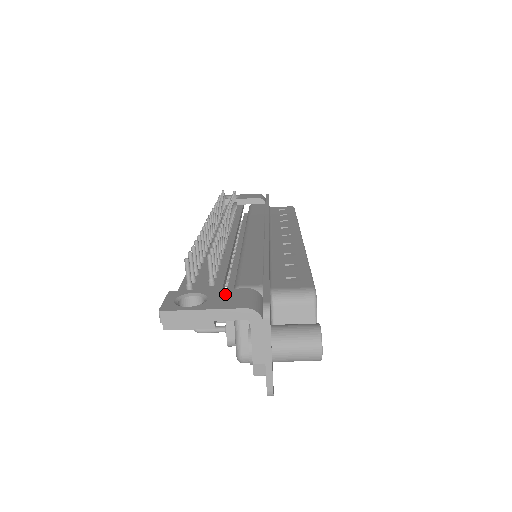
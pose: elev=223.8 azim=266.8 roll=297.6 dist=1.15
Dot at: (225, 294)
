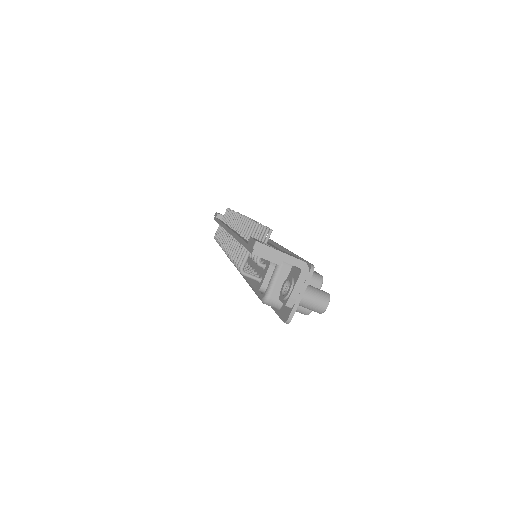
Dot at: (285, 252)
